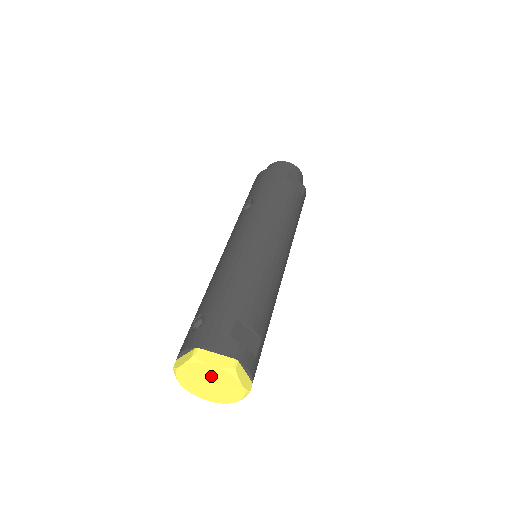
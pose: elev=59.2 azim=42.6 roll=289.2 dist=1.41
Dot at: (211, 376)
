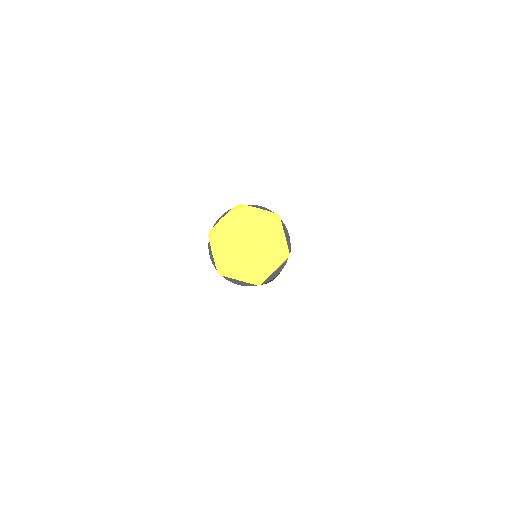
Dot at: (237, 232)
